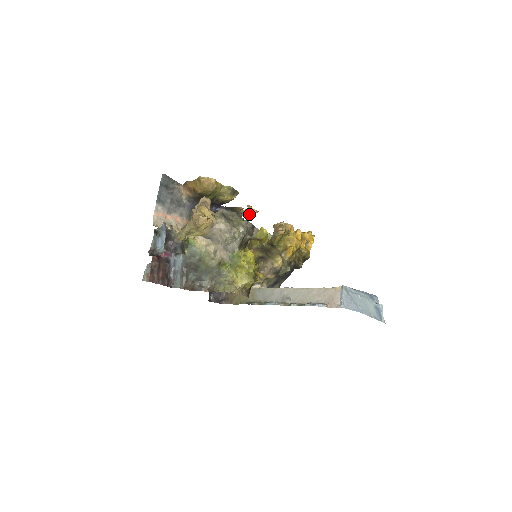
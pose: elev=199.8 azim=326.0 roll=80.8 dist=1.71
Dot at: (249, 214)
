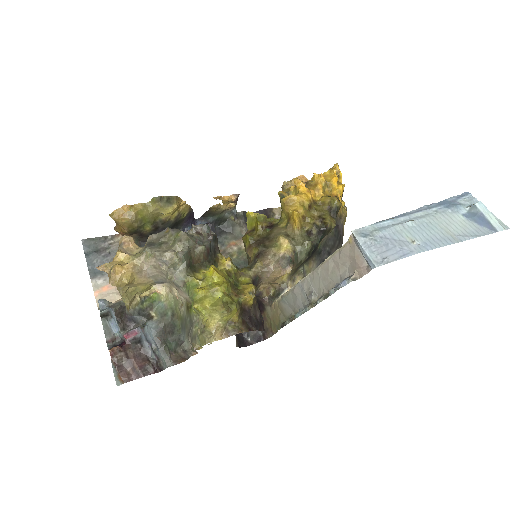
Dot at: (234, 204)
